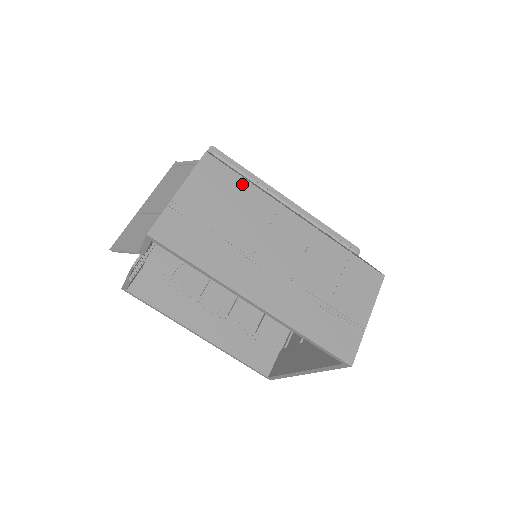
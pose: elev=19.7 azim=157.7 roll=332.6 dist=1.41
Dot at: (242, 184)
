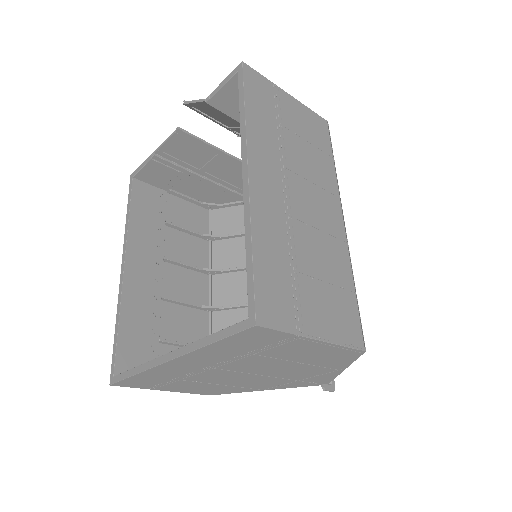
Dot at: (329, 155)
